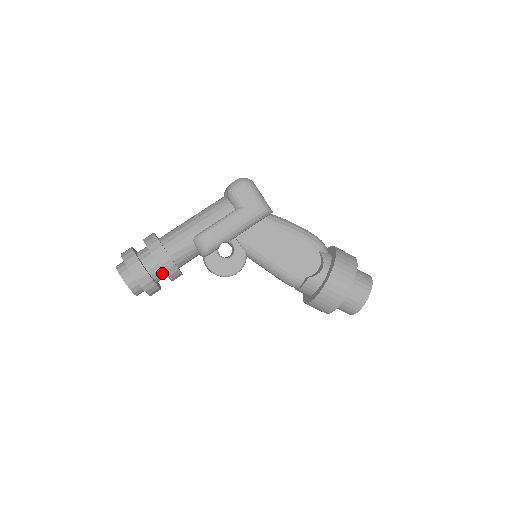
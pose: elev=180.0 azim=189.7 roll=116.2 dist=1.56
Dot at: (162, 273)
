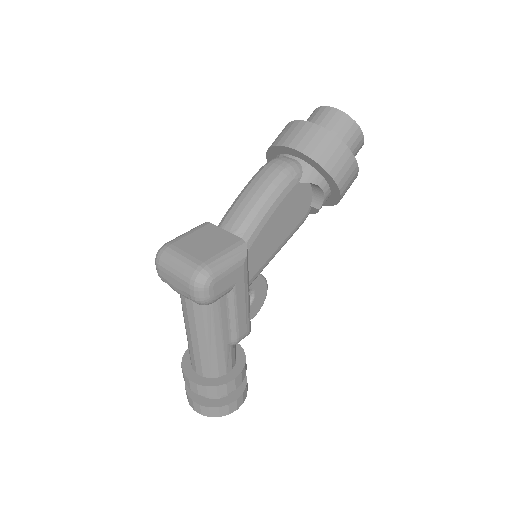
Dot at: occluded
